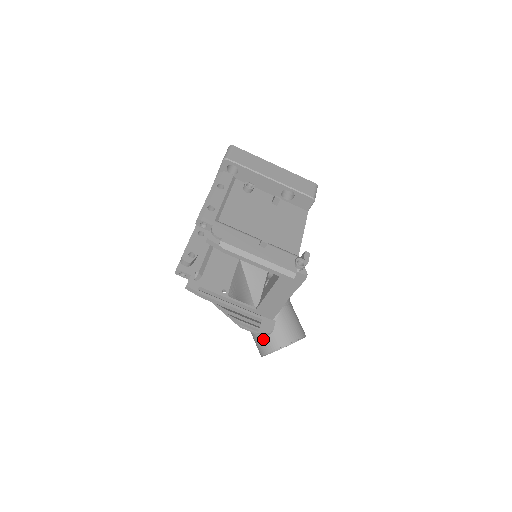
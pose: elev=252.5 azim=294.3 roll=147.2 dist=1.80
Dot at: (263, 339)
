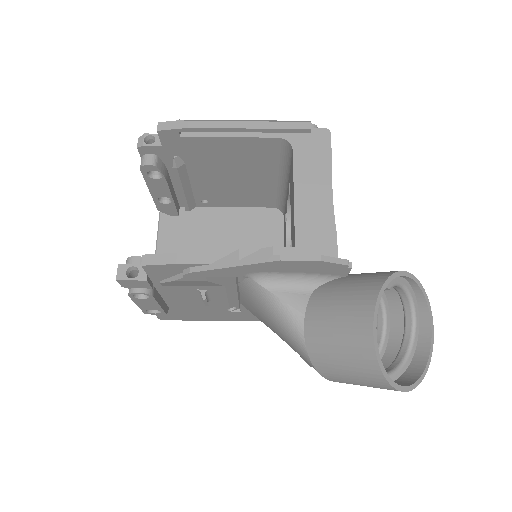
Dot at: (346, 299)
